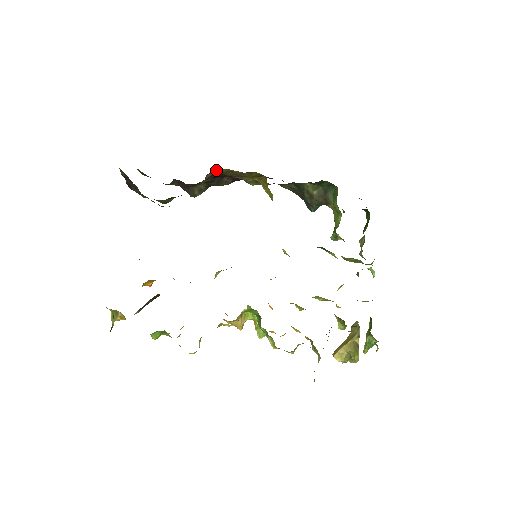
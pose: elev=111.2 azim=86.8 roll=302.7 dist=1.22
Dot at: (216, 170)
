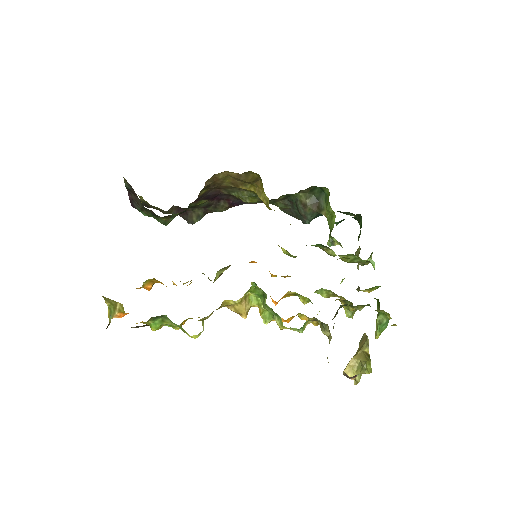
Dot at: (215, 176)
